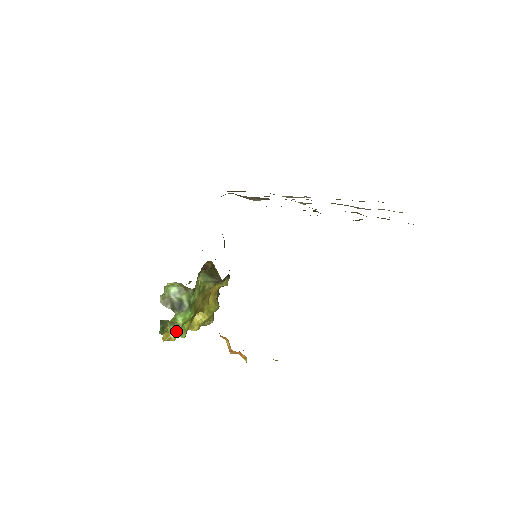
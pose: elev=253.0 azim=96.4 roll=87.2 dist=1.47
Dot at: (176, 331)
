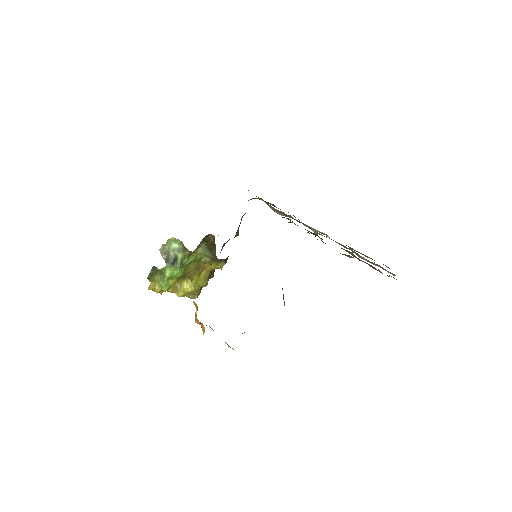
Dot at: (161, 281)
